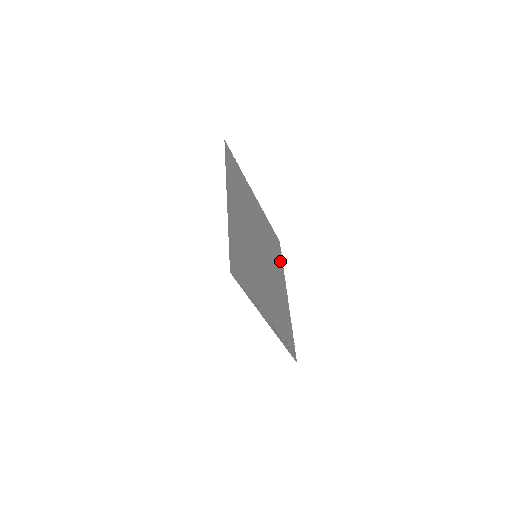
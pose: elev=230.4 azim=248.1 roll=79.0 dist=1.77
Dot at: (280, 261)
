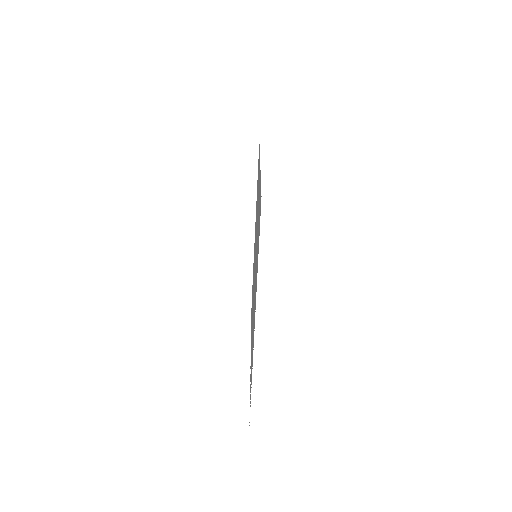
Dot at: occluded
